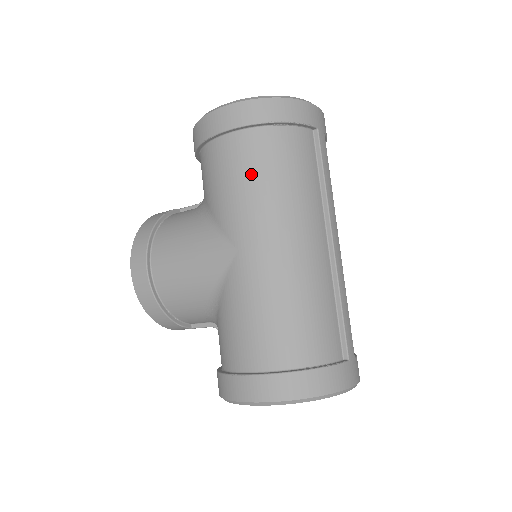
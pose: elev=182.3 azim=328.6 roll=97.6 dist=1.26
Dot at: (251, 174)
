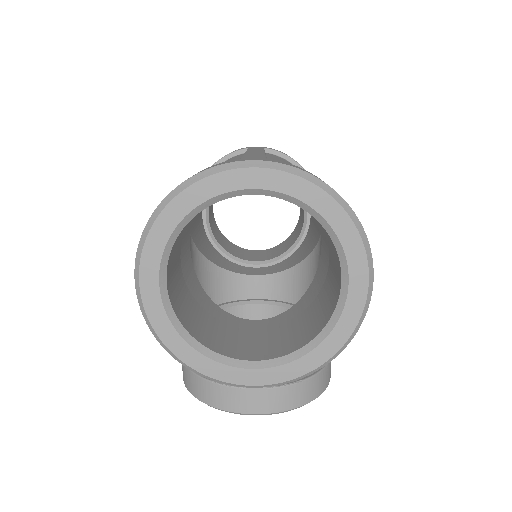
Dot at: occluded
